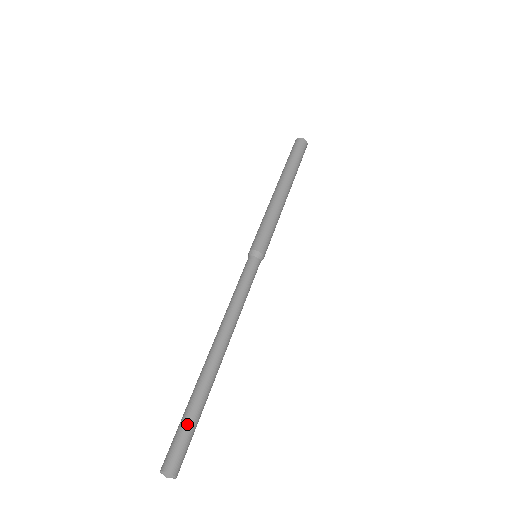
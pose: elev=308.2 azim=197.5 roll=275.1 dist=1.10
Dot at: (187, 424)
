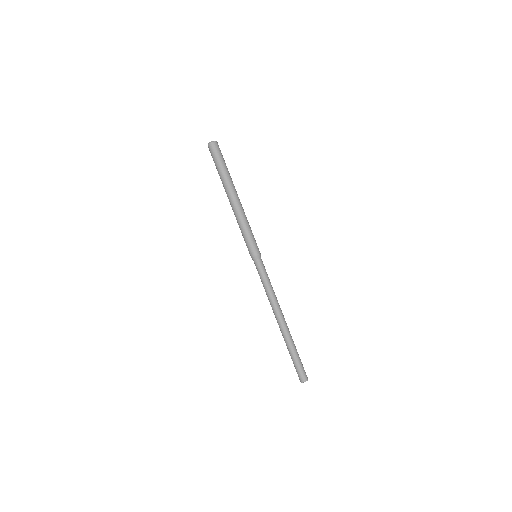
Dot at: (299, 359)
